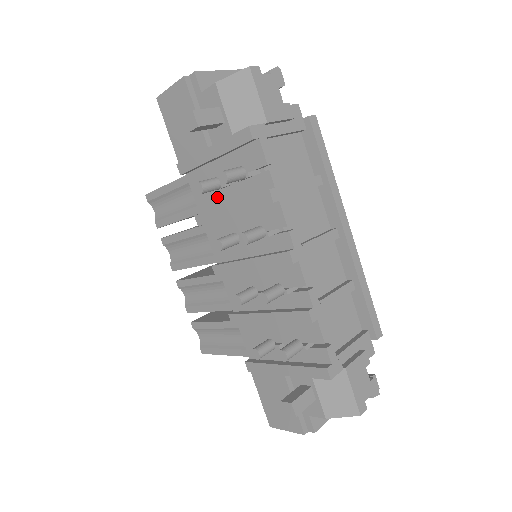
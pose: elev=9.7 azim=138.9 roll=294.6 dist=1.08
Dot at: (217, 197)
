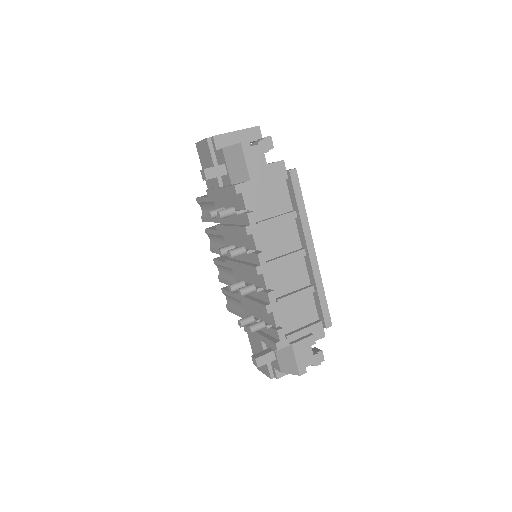
Dot at: (226, 217)
